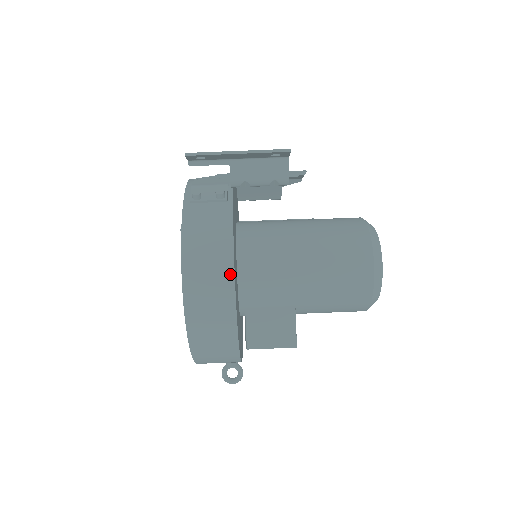
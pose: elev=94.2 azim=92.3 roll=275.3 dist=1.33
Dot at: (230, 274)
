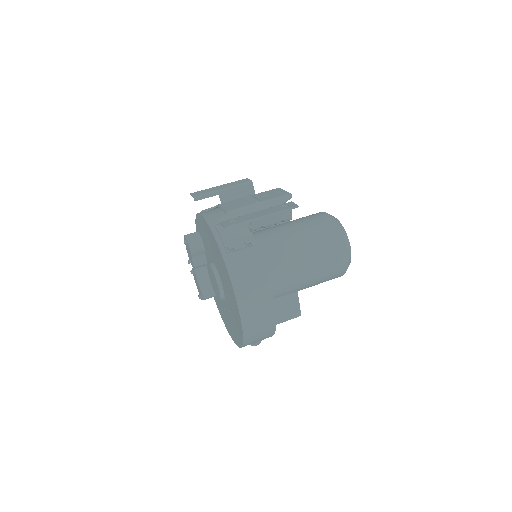
Dot at: (270, 300)
